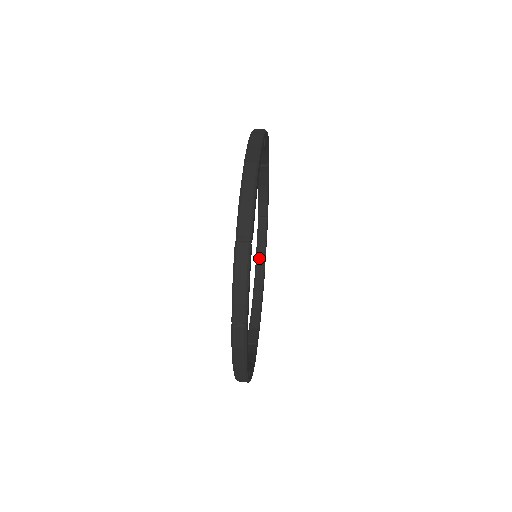
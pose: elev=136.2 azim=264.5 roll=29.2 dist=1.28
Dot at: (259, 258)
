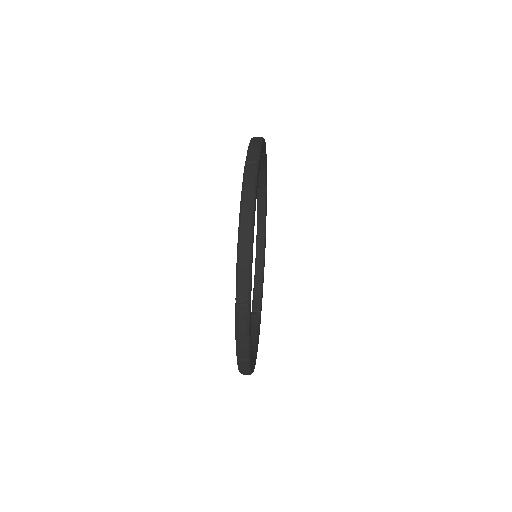
Dot at: (260, 224)
